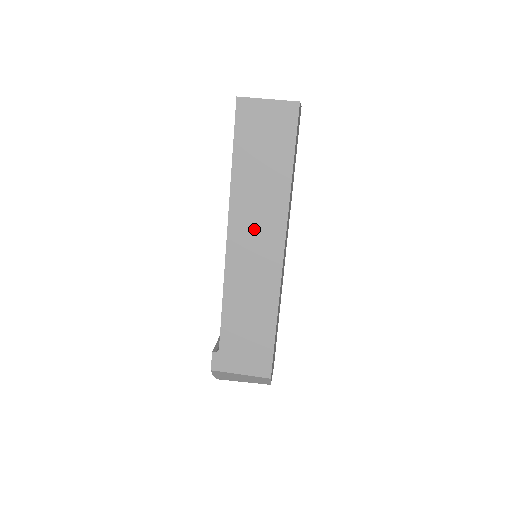
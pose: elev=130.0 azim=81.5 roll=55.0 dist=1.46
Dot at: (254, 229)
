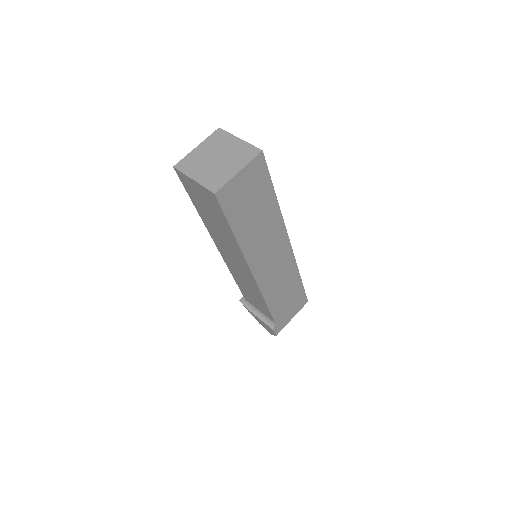
Dot at: (267, 253)
